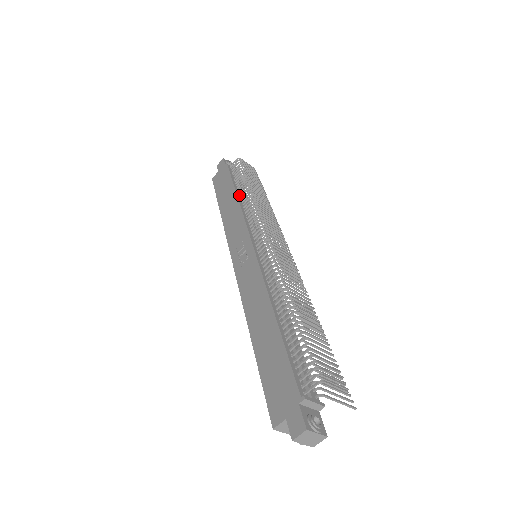
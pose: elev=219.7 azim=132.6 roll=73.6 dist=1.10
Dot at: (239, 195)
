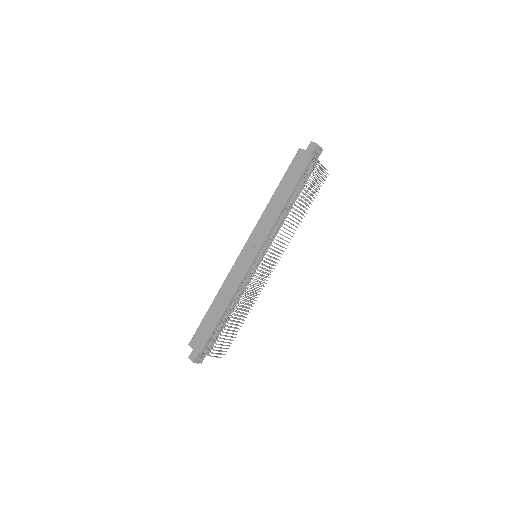
Dot at: (288, 202)
